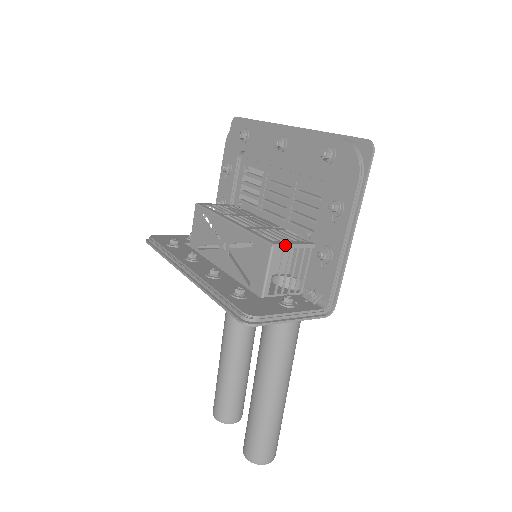
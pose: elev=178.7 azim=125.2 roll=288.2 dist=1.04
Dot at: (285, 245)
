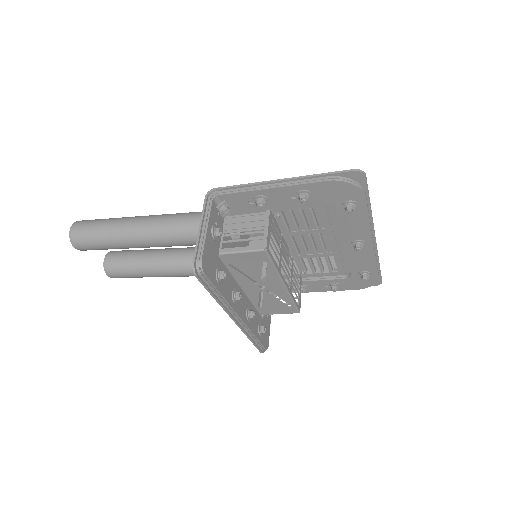
Dot at: (300, 303)
